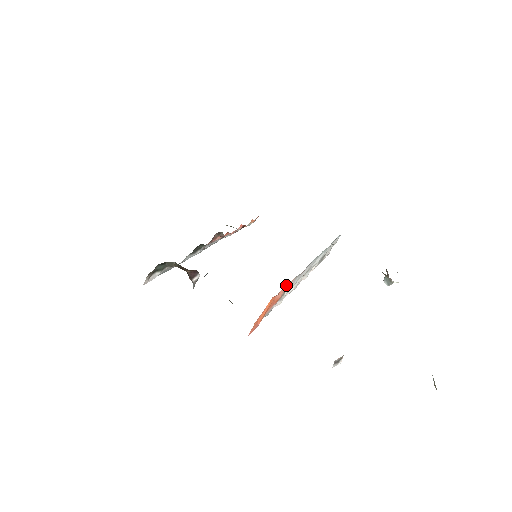
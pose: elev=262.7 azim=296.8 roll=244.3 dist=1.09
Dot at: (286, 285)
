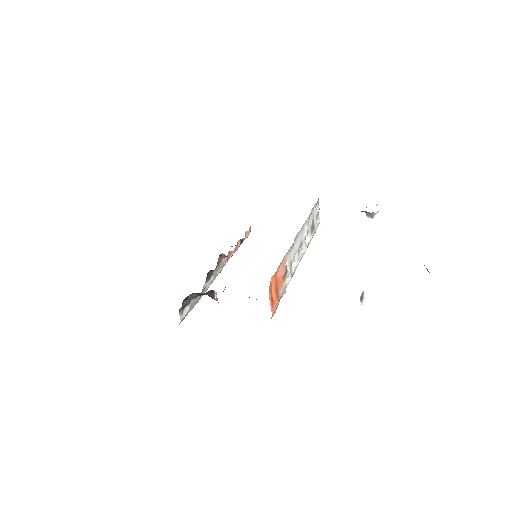
Dot at: (282, 263)
